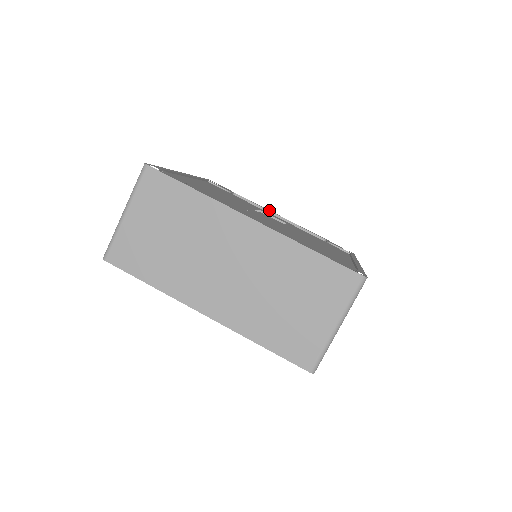
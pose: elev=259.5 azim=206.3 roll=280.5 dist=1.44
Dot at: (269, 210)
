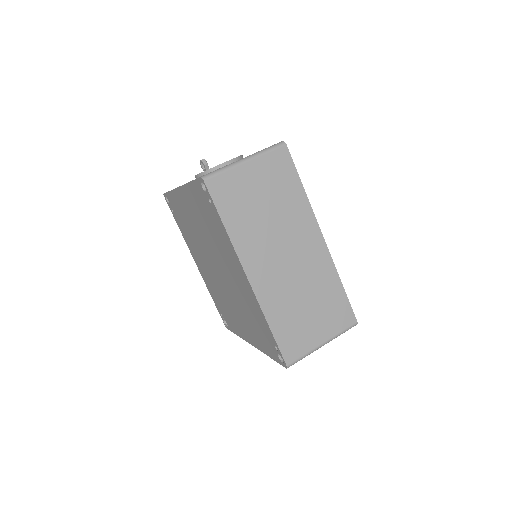
Dot at: occluded
